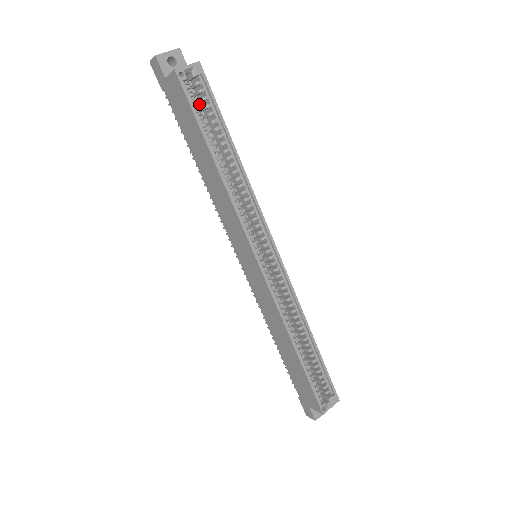
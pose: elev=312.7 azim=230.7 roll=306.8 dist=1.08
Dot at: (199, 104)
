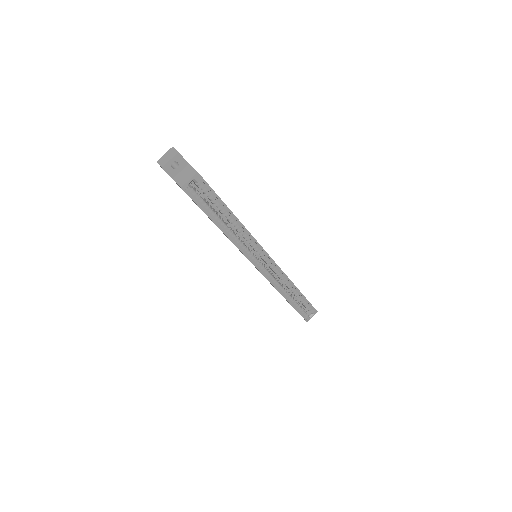
Dot at: occluded
